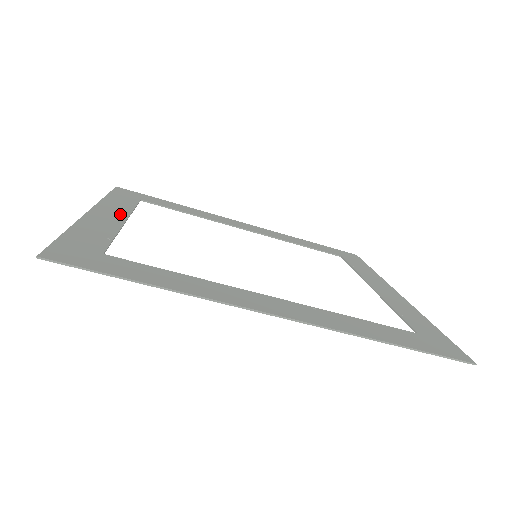
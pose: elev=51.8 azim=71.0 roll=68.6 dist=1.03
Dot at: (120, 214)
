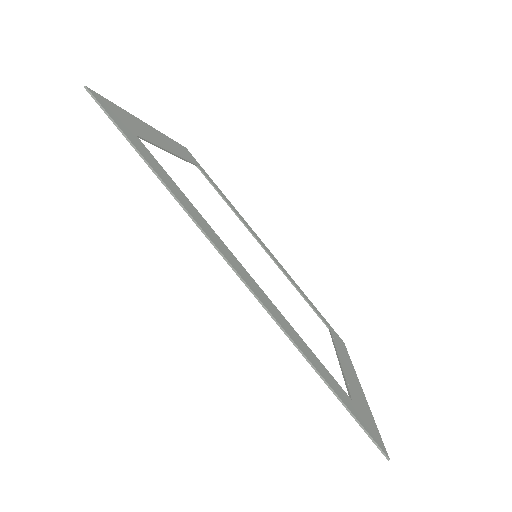
Dot at: (173, 149)
